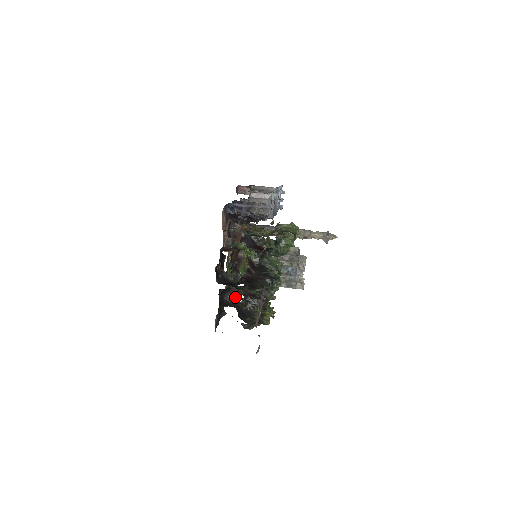
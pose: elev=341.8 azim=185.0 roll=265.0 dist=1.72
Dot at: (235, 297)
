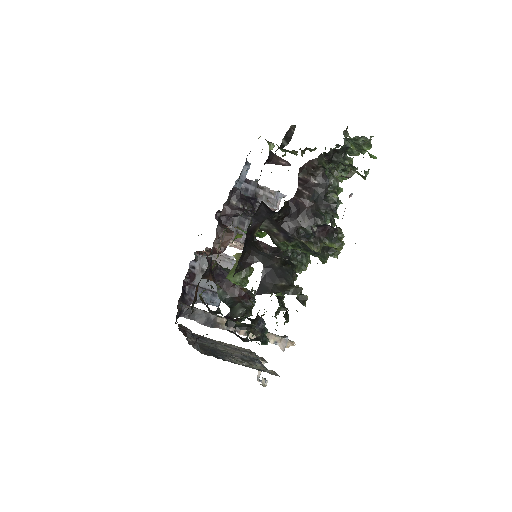
Dot at: (260, 251)
